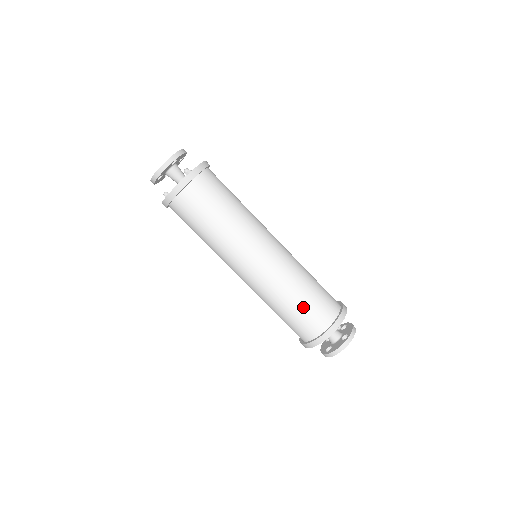
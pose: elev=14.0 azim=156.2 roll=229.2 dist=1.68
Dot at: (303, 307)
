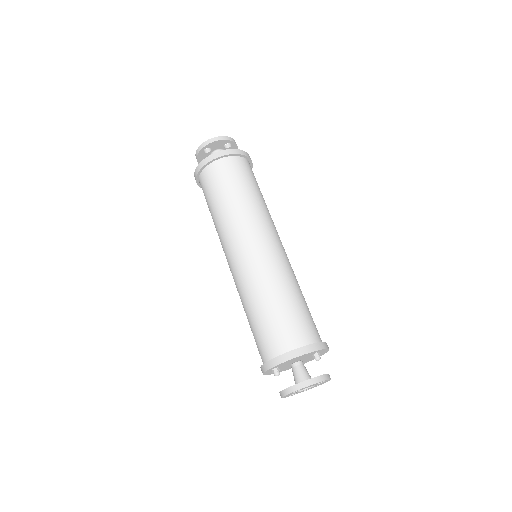
Dot at: (292, 308)
